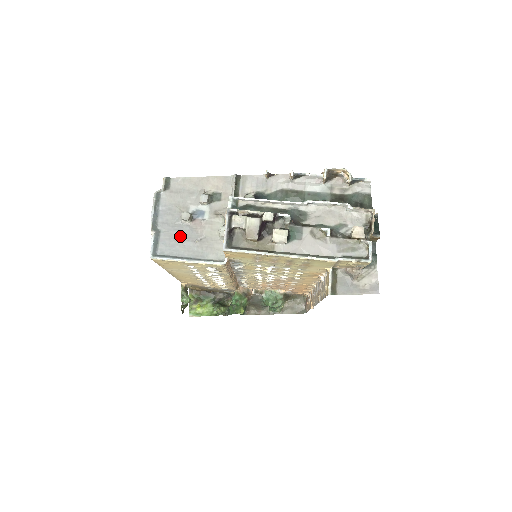
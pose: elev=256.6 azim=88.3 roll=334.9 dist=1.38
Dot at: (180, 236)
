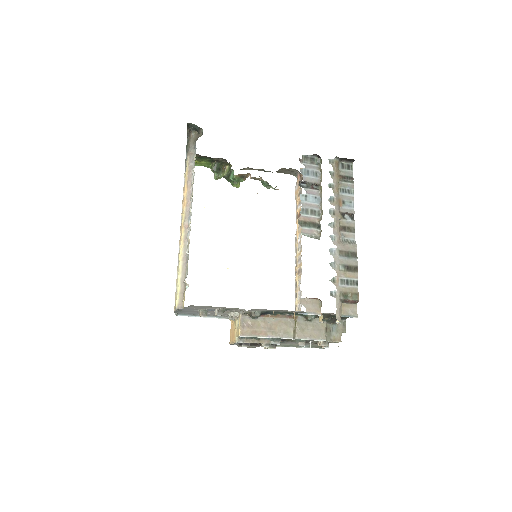
Dot at: (197, 312)
